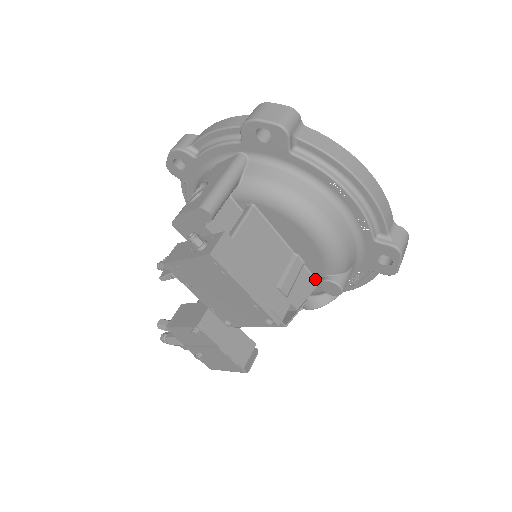
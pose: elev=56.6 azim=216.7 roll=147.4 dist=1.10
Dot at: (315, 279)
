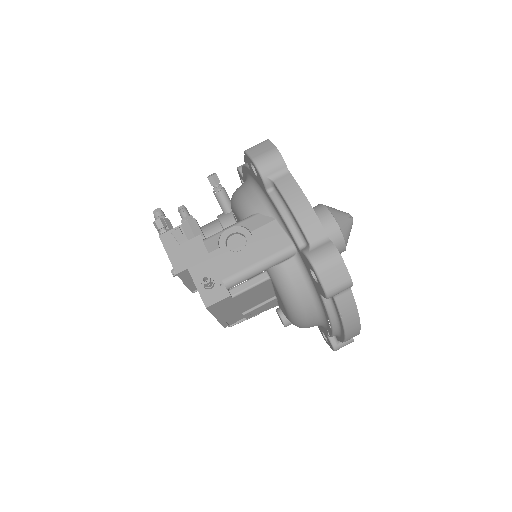
Dot at: (278, 304)
